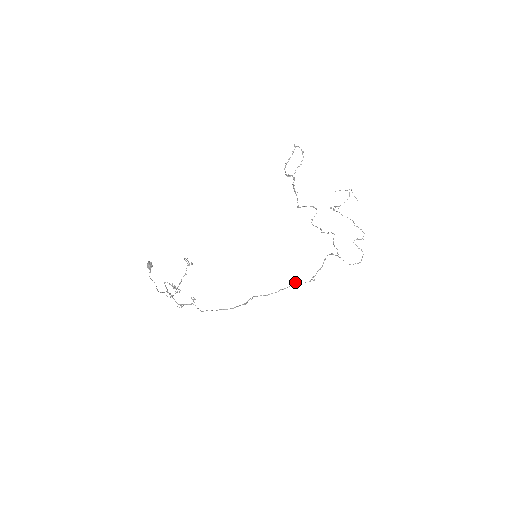
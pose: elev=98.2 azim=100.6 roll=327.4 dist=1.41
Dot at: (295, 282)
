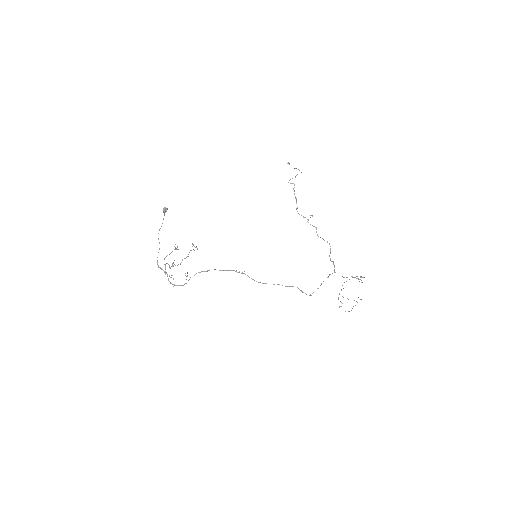
Dot at: (290, 286)
